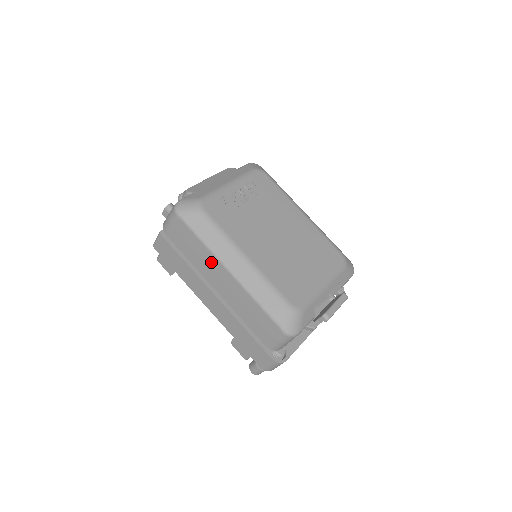
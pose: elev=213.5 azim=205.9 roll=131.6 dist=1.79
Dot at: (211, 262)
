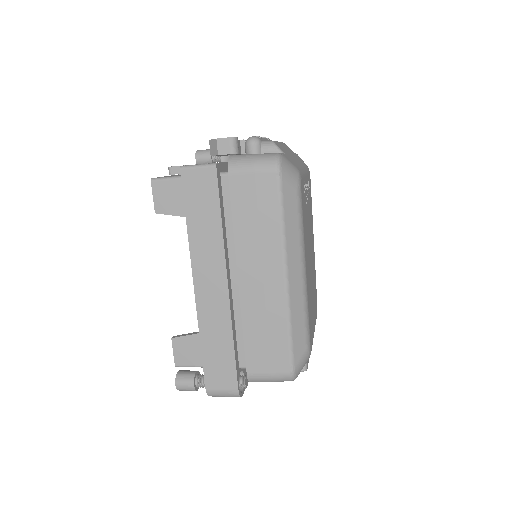
Dot at: (270, 250)
